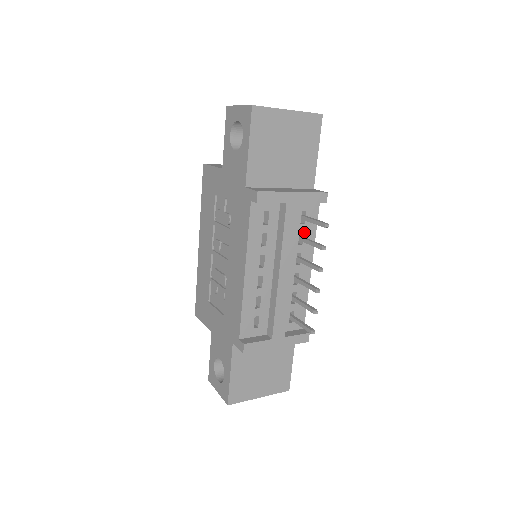
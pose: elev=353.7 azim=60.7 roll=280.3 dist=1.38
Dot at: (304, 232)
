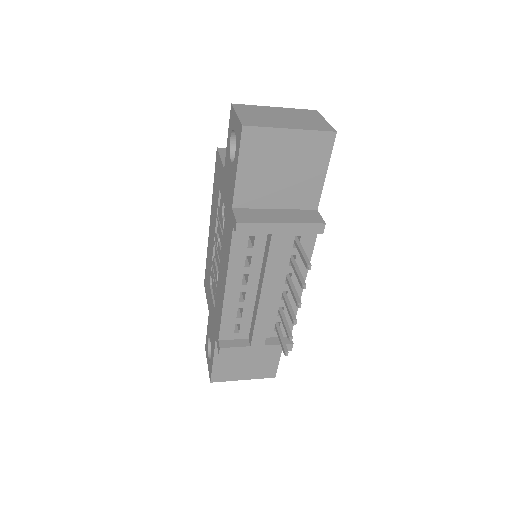
Dot at: (297, 255)
